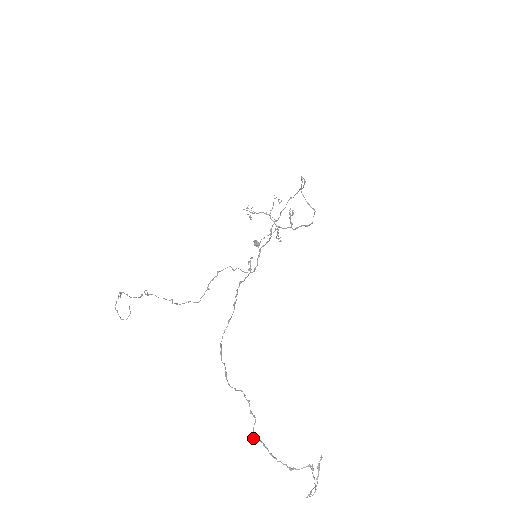
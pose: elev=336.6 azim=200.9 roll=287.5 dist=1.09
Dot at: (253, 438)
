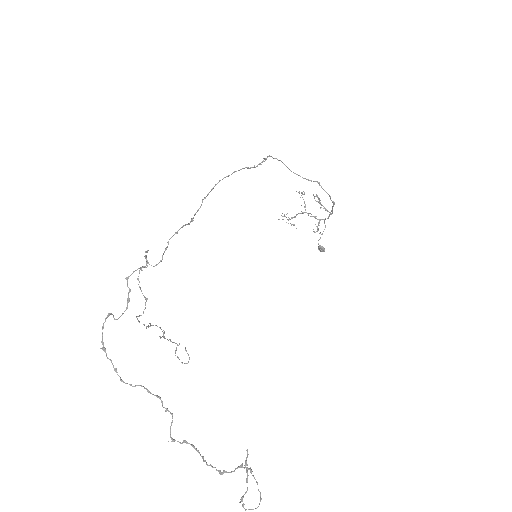
Dot at: (171, 439)
